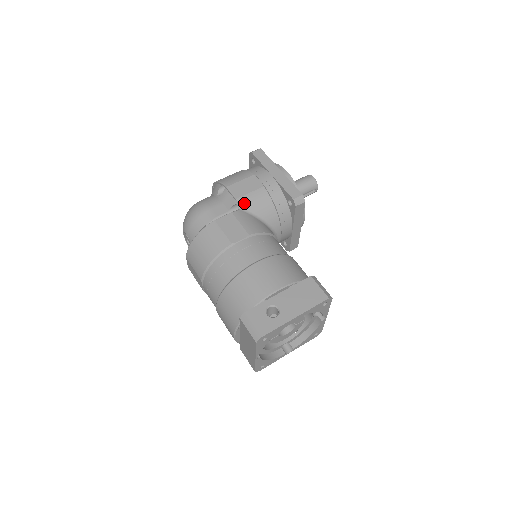
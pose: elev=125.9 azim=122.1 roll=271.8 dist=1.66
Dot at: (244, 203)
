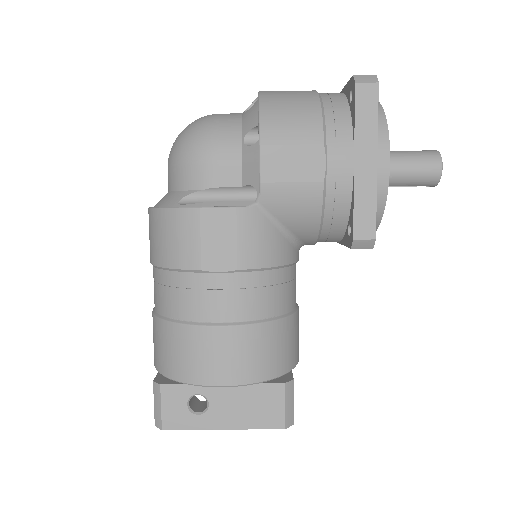
Dot at: (270, 197)
